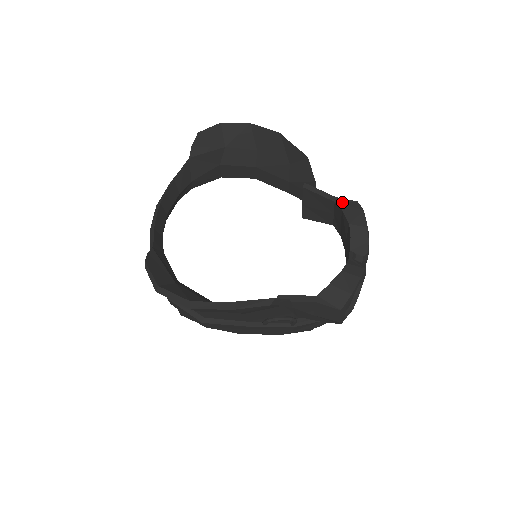
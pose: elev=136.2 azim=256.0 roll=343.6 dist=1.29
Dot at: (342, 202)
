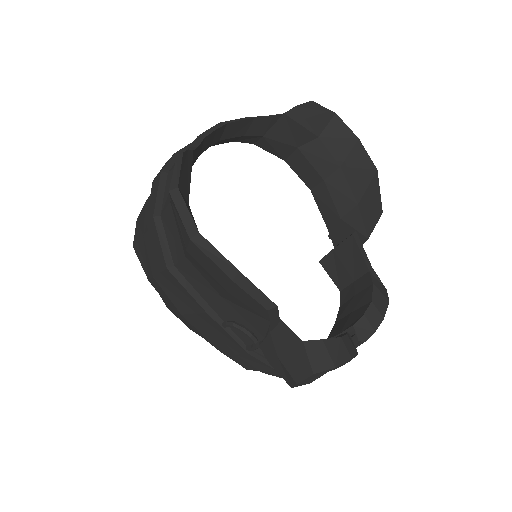
Dot at: (375, 277)
